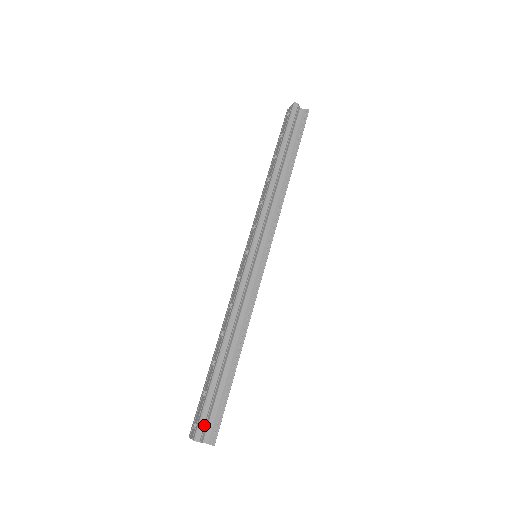
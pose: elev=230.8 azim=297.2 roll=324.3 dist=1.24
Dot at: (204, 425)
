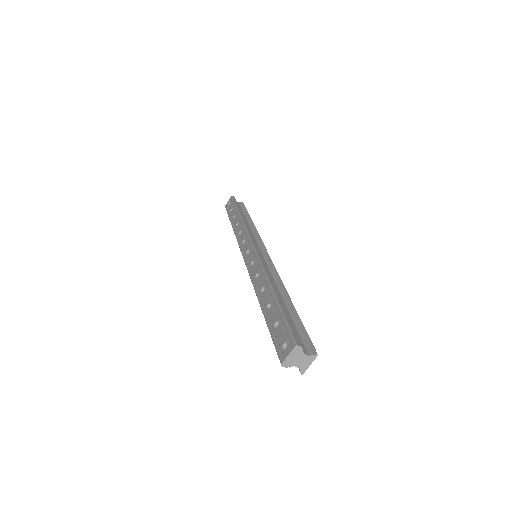
Dot at: (296, 336)
